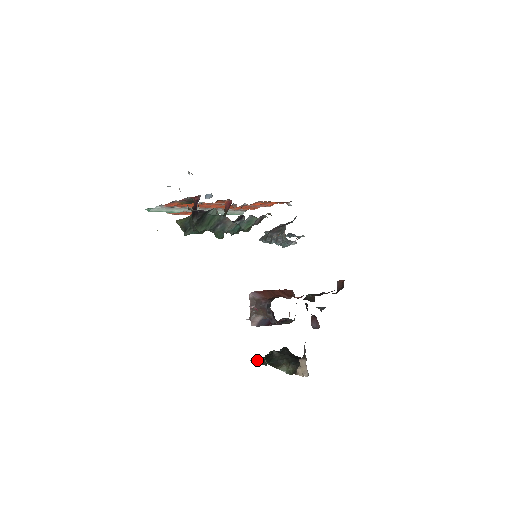
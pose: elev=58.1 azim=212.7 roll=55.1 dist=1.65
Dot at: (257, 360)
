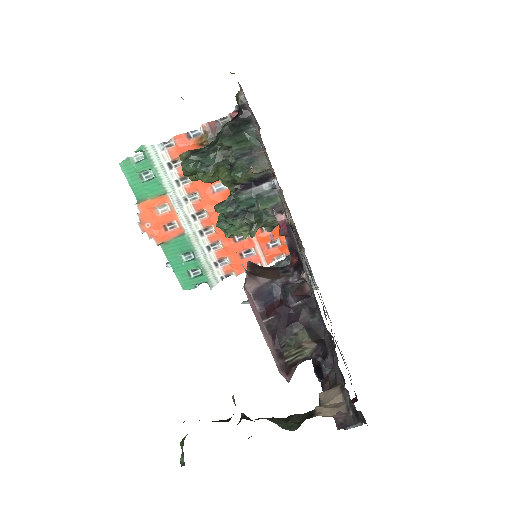
Dot at: occluded
